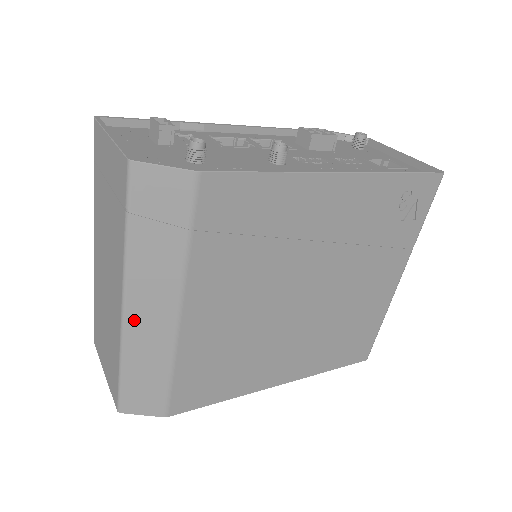
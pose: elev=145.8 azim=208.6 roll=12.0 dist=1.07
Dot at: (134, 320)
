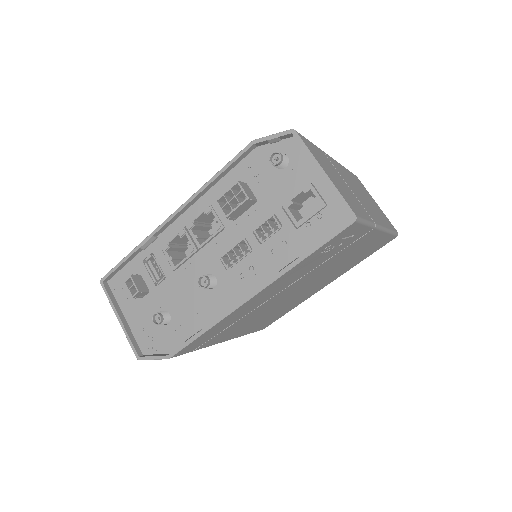
Dot at: occluded
